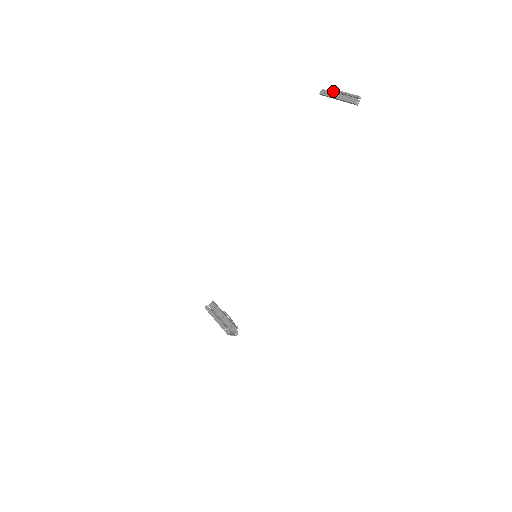
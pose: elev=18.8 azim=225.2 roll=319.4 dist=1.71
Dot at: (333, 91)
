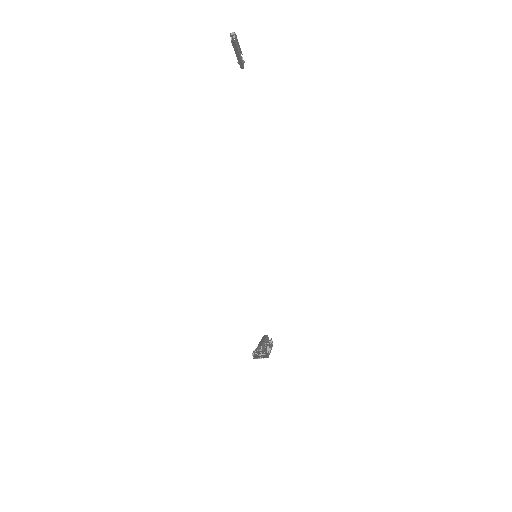
Dot at: occluded
